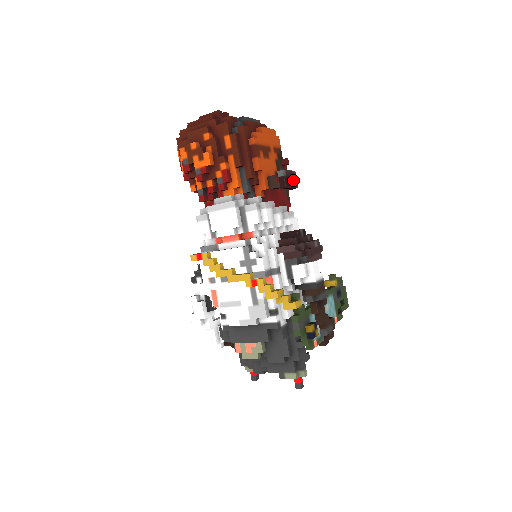
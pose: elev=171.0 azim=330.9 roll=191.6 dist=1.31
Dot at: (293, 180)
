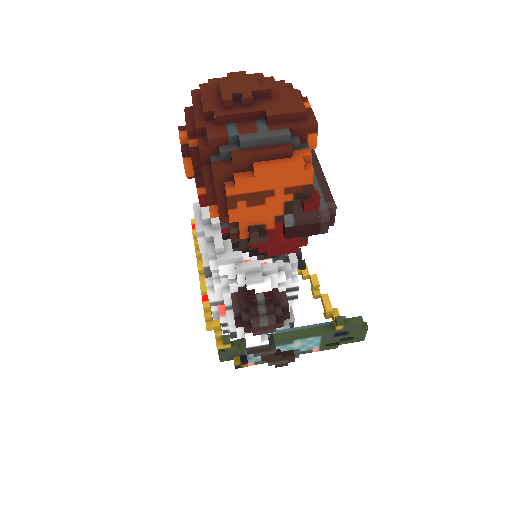
Dot at: (316, 226)
